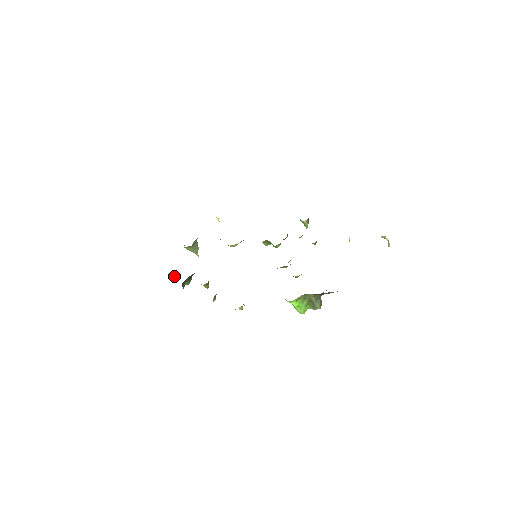
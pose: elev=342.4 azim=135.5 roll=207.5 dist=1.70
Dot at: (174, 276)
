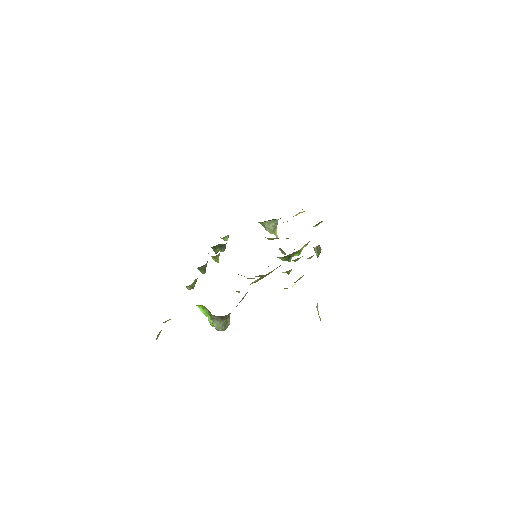
Dot at: (225, 240)
